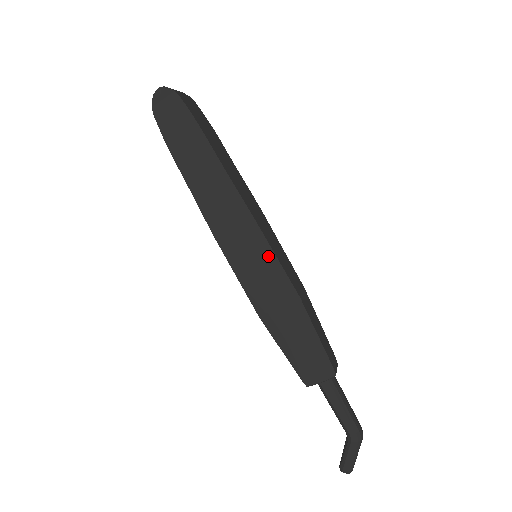
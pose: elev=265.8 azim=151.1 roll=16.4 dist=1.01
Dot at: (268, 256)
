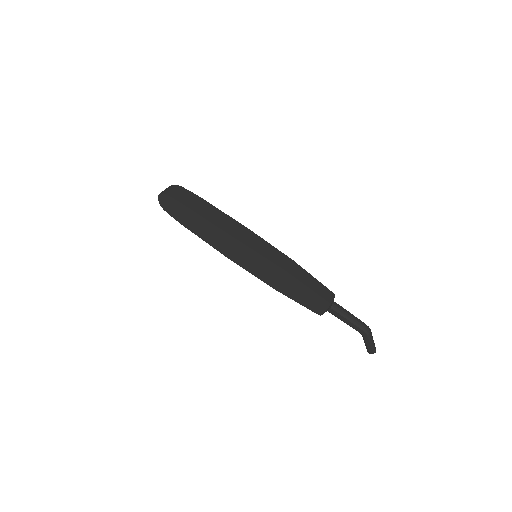
Dot at: (258, 257)
